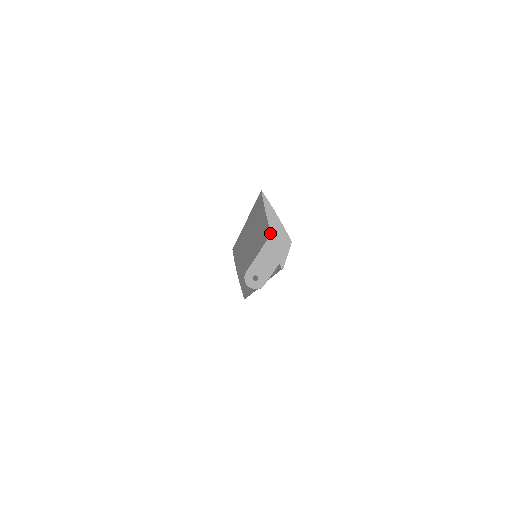
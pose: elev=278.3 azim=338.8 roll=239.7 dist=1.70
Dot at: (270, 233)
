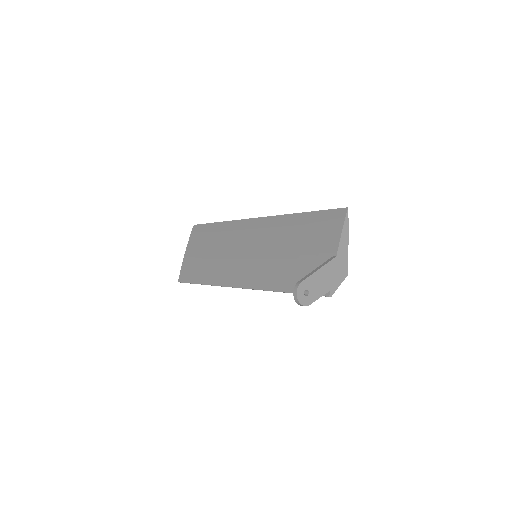
Dot at: (335, 255)
